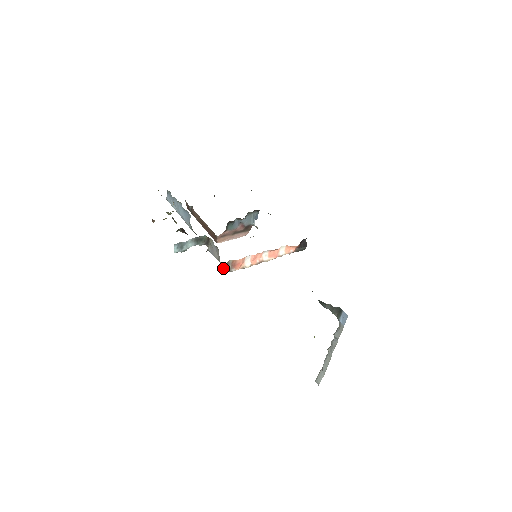
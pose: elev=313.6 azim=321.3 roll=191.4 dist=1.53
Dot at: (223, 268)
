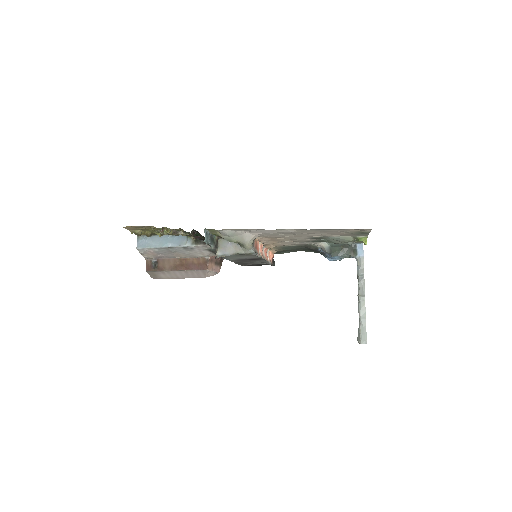
Dot at: (250, 248)
